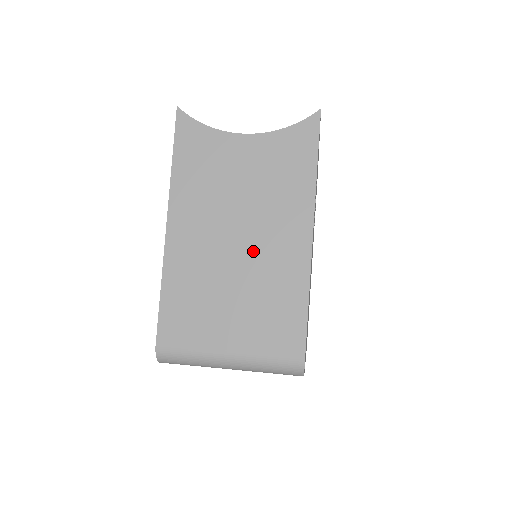
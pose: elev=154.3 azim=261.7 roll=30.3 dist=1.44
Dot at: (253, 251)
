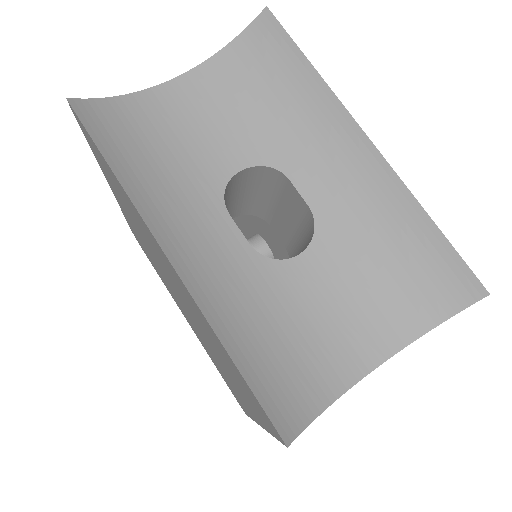
Dot at: occluded
